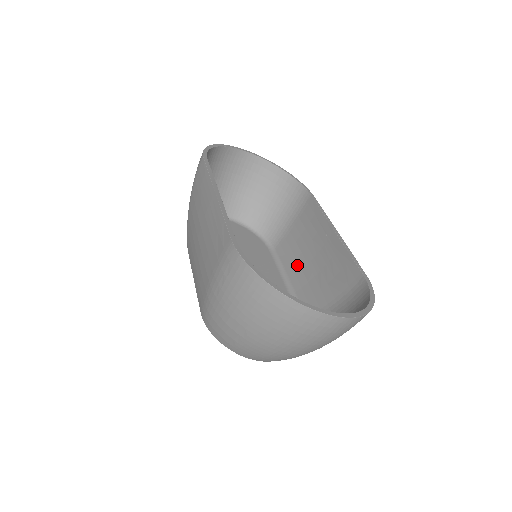
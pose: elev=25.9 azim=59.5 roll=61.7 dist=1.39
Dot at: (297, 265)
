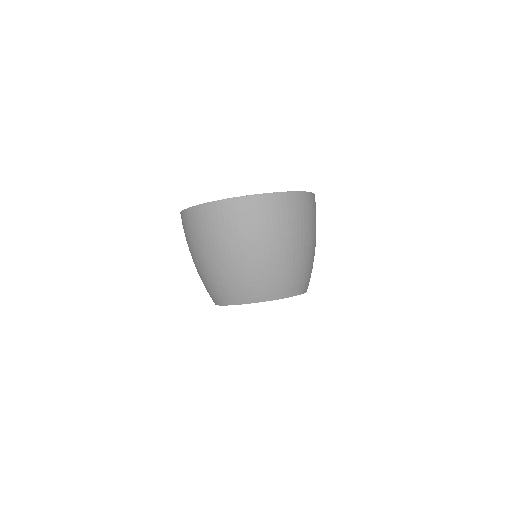
Dot at: occluded
